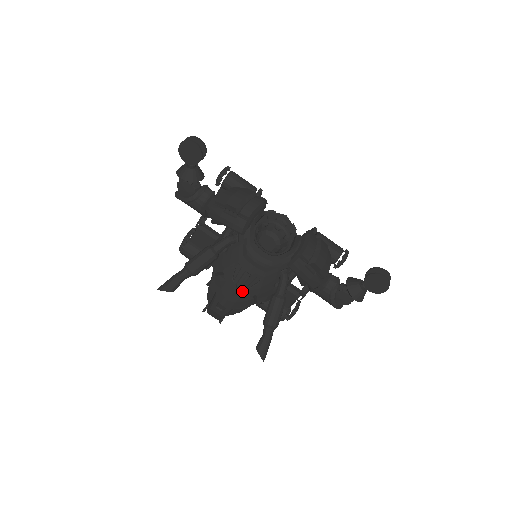
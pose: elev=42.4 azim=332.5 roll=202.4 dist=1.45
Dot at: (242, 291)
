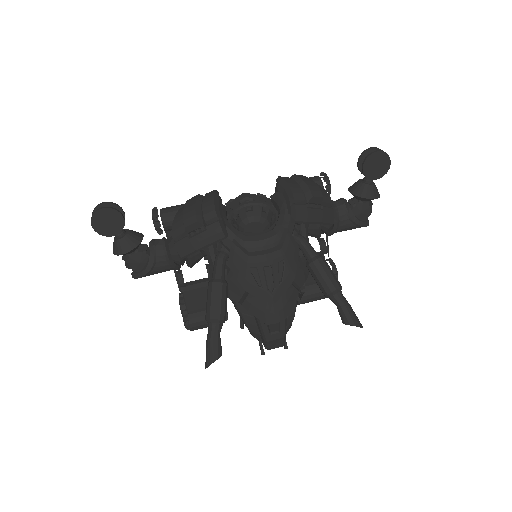
Dot at: (279, 289)
